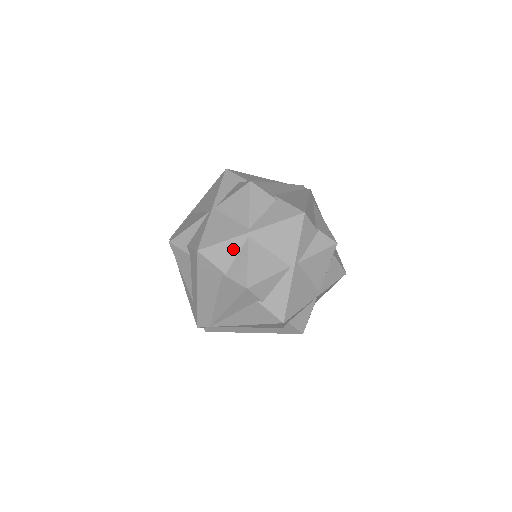
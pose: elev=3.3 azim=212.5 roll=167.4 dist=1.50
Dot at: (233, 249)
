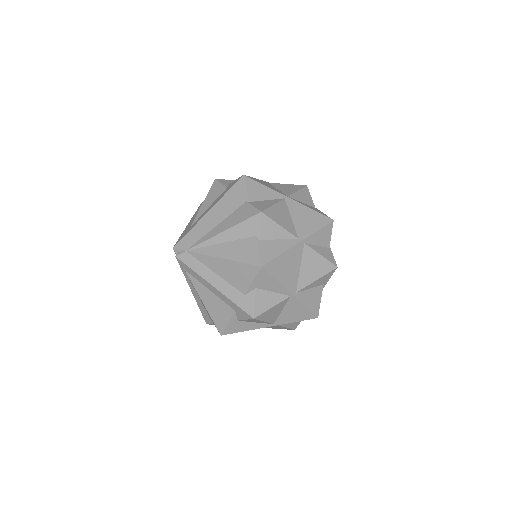
Dot at: (268, 195)
